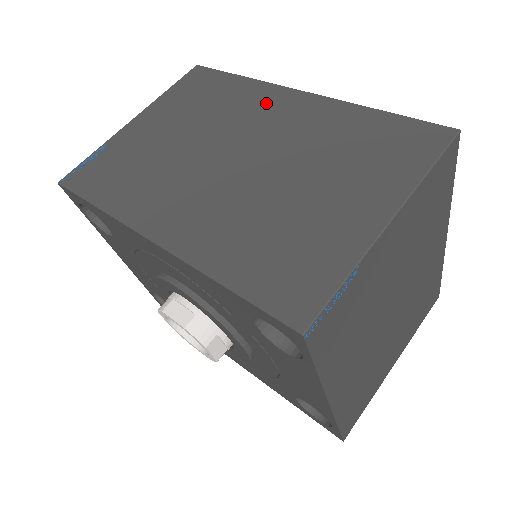
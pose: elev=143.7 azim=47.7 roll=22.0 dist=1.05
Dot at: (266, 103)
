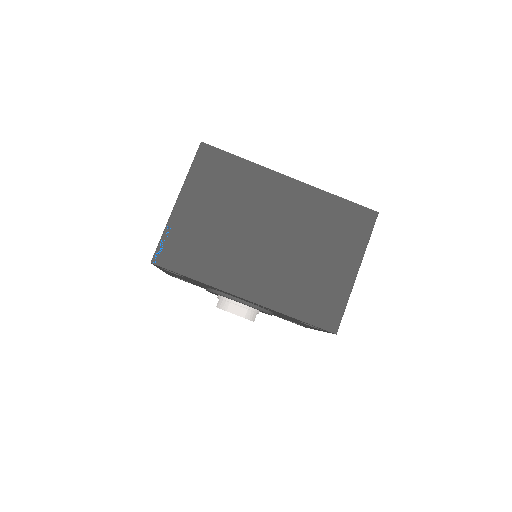
Dot at: (271, 188)
